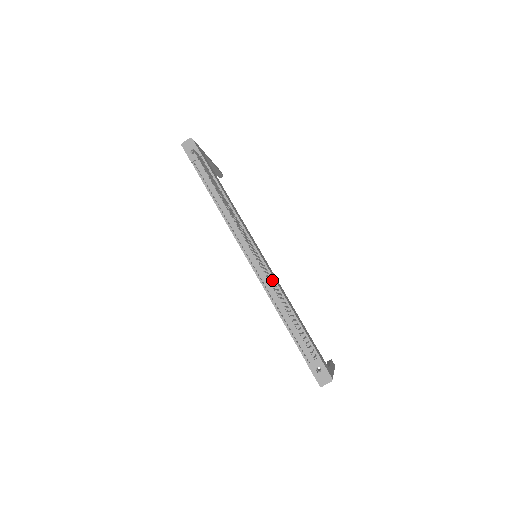
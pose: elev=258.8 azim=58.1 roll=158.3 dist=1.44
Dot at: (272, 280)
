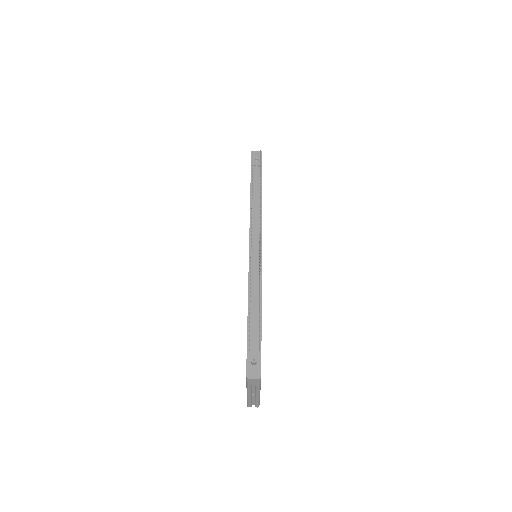
Dot at: occluded
